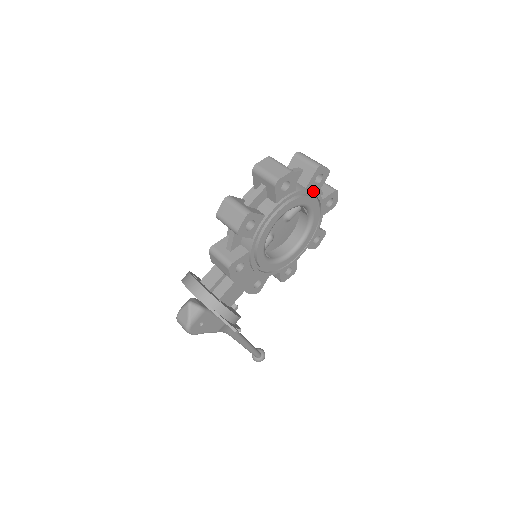
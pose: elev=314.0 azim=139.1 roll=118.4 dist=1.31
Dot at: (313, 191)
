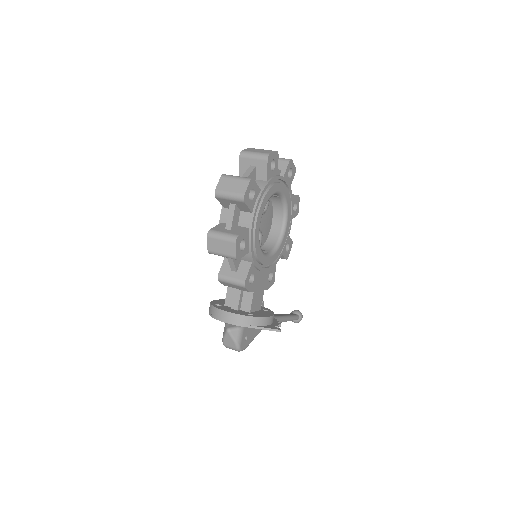
Dot at: (274, 178)
